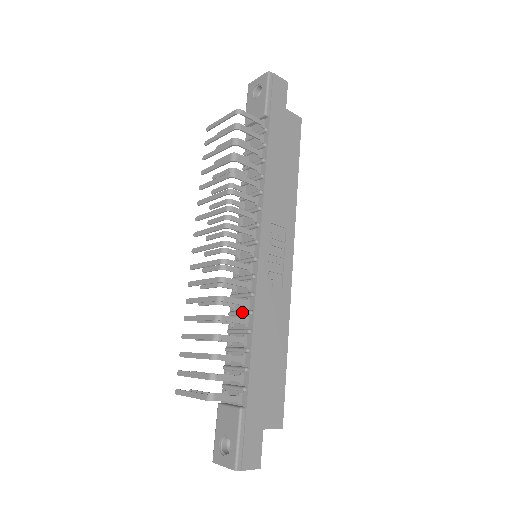
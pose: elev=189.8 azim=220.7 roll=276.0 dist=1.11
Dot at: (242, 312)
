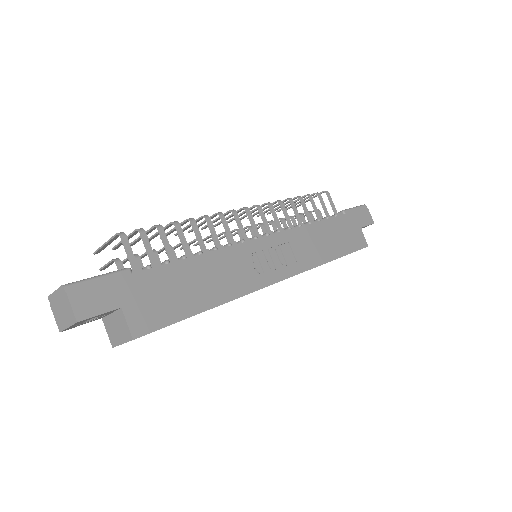
Dot at: (208, 250)
